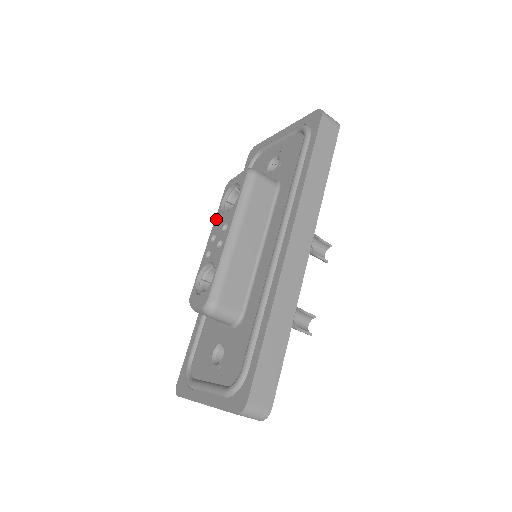
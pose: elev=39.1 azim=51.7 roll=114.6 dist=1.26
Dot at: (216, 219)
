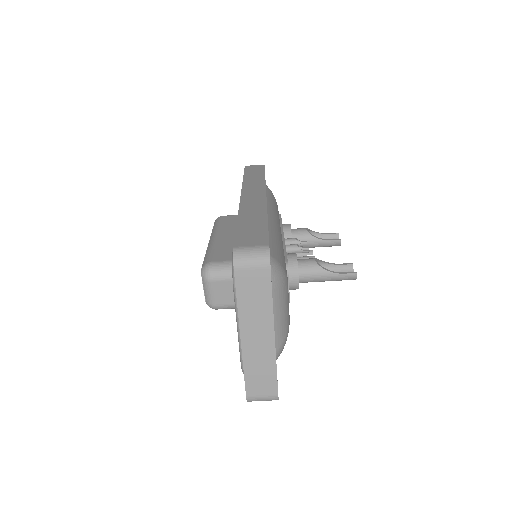
Dot at: occluded
